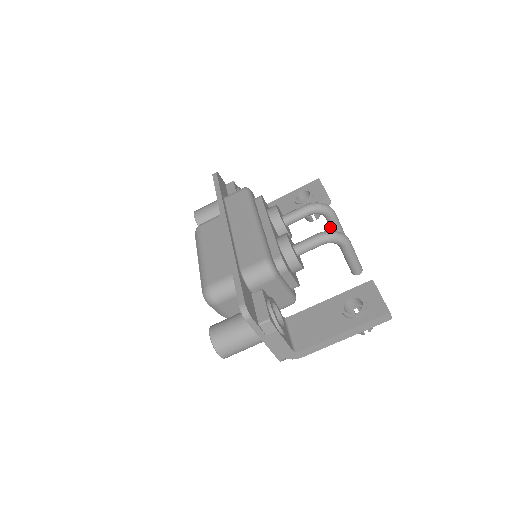
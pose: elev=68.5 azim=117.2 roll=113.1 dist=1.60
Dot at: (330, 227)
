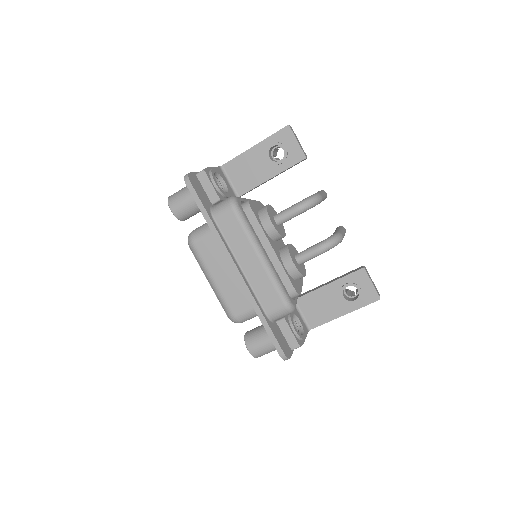
Dot at: occluded
